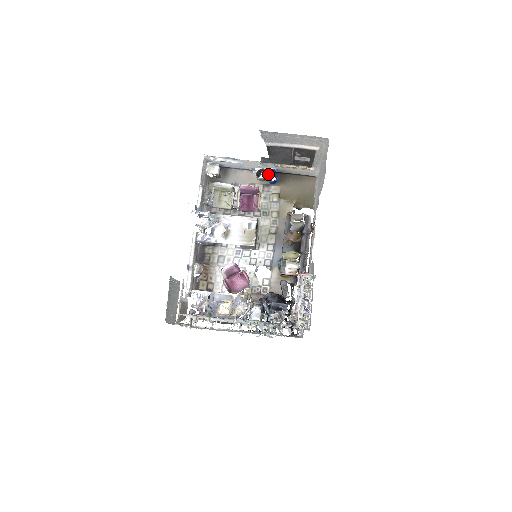
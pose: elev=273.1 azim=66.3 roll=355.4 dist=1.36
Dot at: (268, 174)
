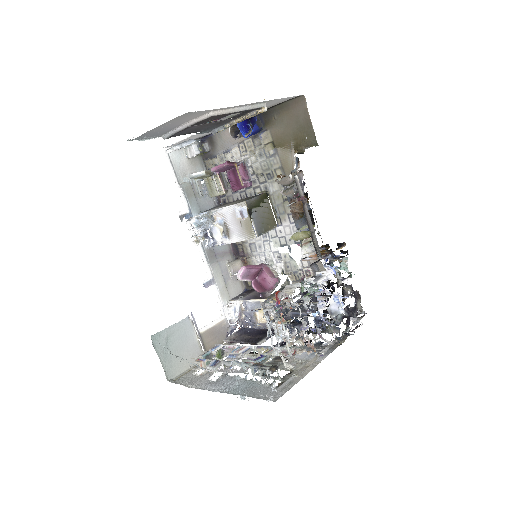
Dot at: (248, 122)
